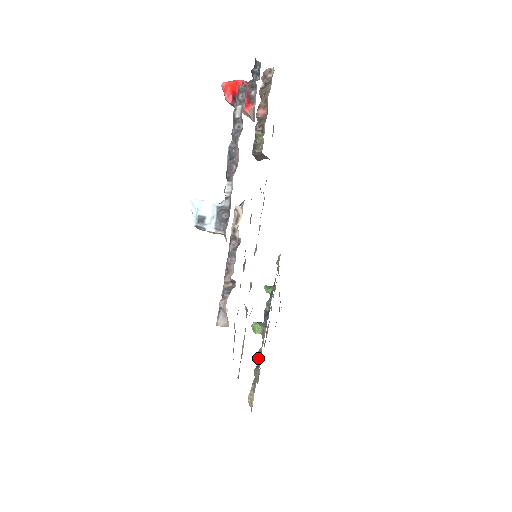
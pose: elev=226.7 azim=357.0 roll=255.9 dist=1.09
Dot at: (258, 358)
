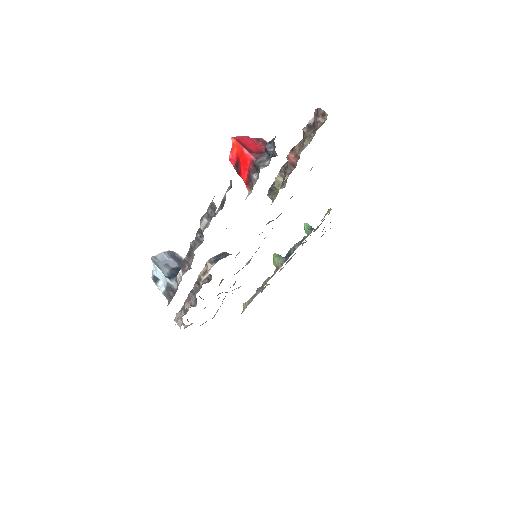
Dot at: (264, 283)
